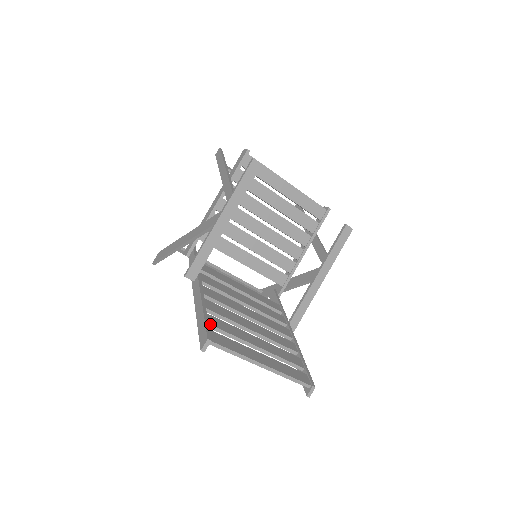
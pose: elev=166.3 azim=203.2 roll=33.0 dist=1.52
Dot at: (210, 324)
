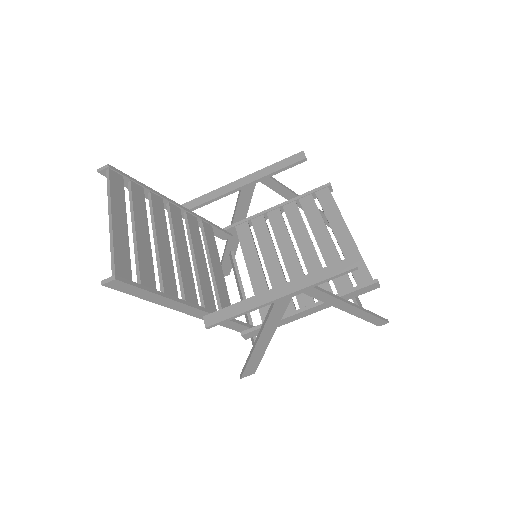
Dot at: (131, 182)
